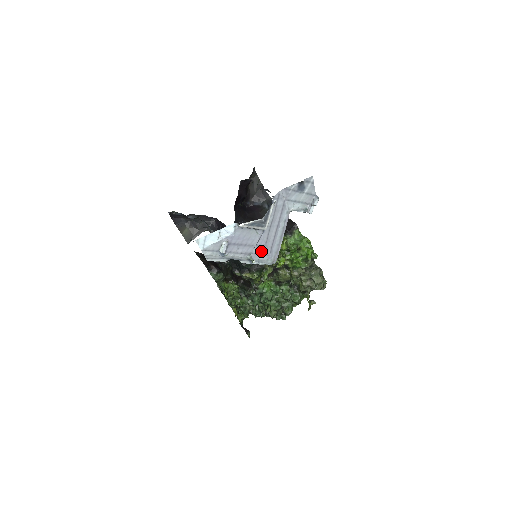
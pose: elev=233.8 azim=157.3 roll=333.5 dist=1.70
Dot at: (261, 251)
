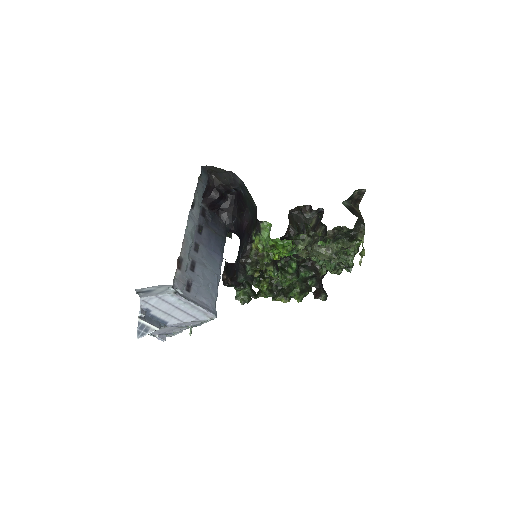
Dot at: (190, 323)
